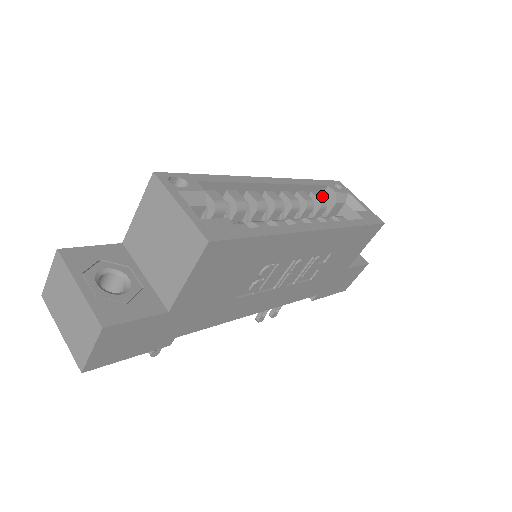
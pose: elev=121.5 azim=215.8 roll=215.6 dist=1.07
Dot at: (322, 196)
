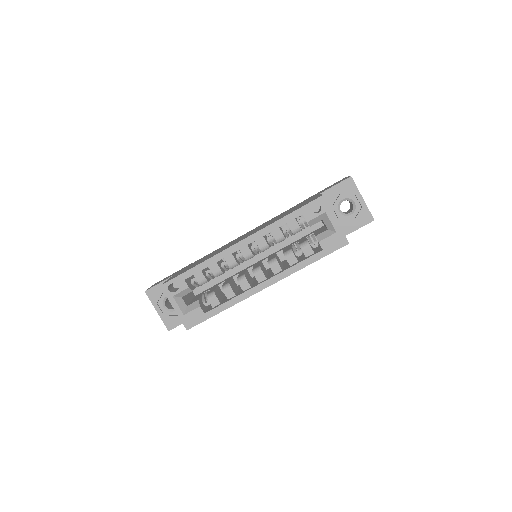
Dot at: (297, 224)
